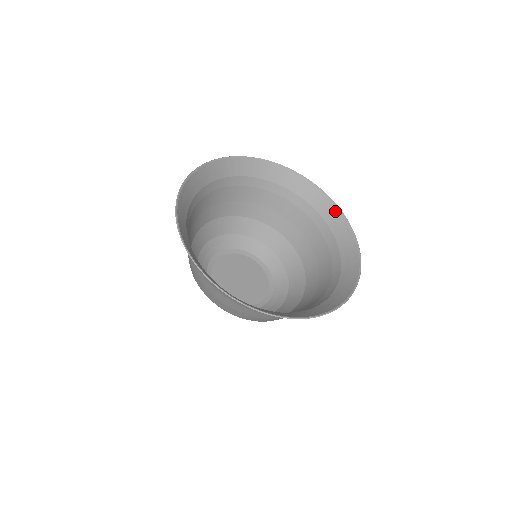
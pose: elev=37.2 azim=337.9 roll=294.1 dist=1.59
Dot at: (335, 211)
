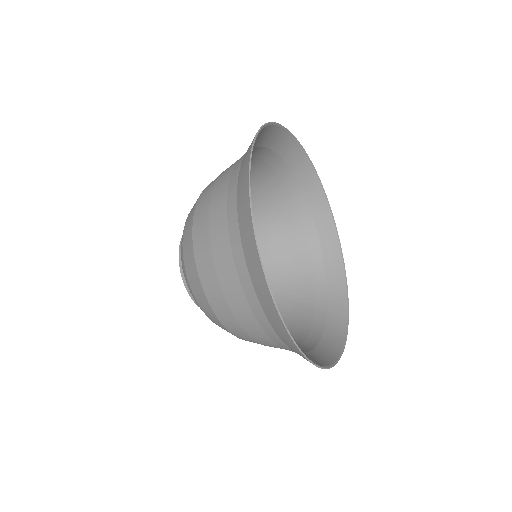
Dot at: (343, 309)
